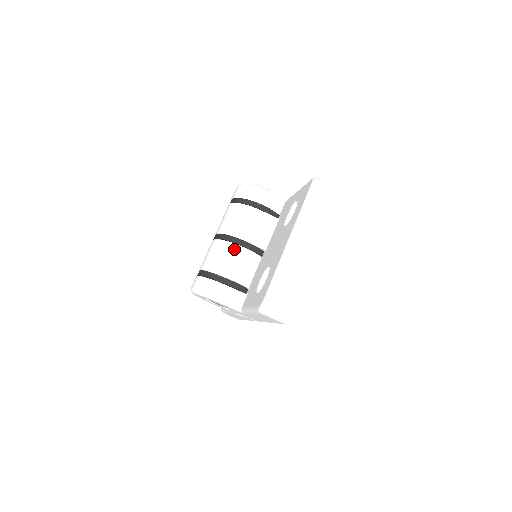
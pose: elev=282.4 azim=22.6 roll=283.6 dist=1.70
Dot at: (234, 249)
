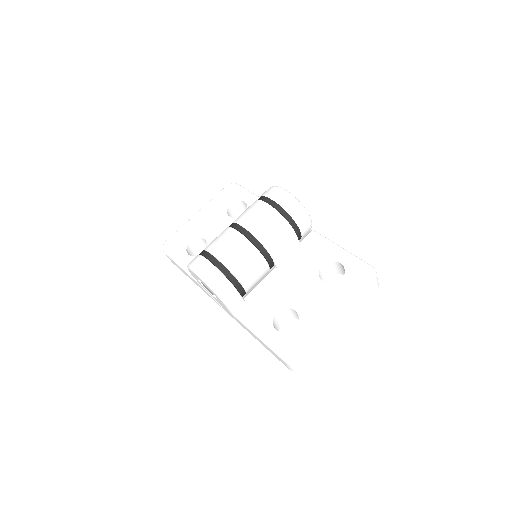
Dot at: (260, 261)
